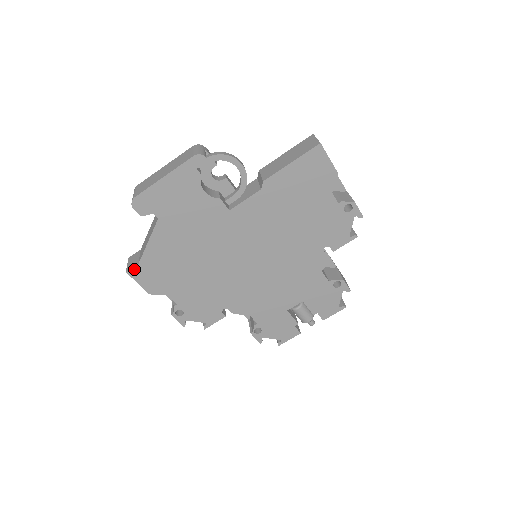
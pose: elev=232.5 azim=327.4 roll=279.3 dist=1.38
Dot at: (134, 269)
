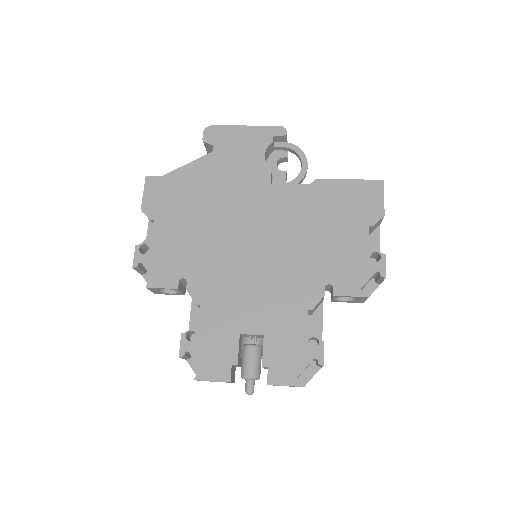
Dot at: (154, 178)
